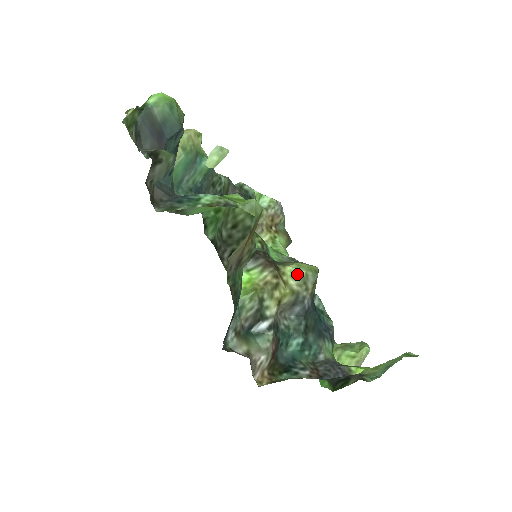
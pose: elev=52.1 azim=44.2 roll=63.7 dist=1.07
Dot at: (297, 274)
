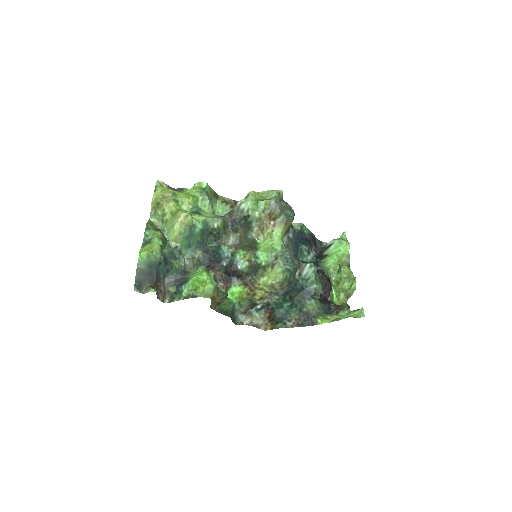
Dot at: (267, 284)
